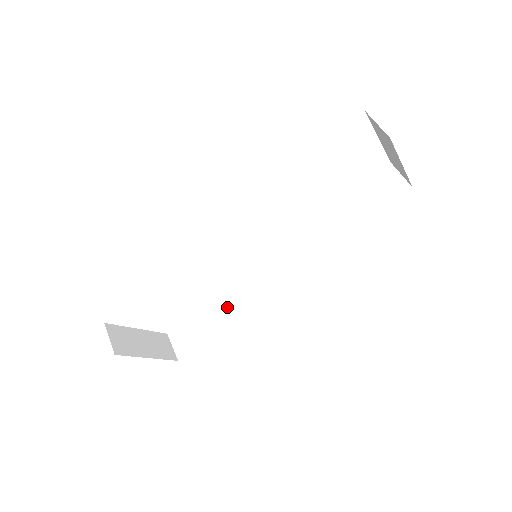
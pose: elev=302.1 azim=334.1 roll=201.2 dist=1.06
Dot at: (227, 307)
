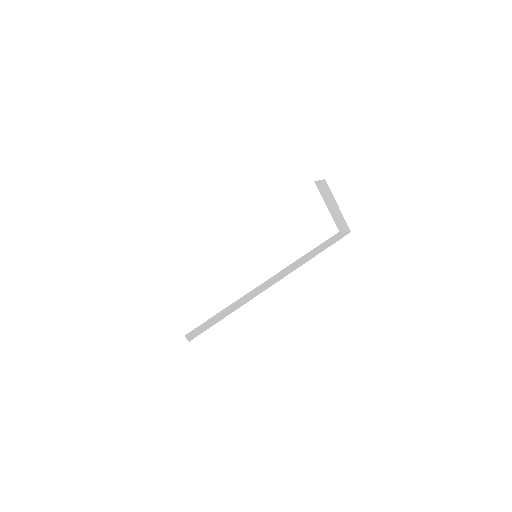
Dot at: (233, 307)
